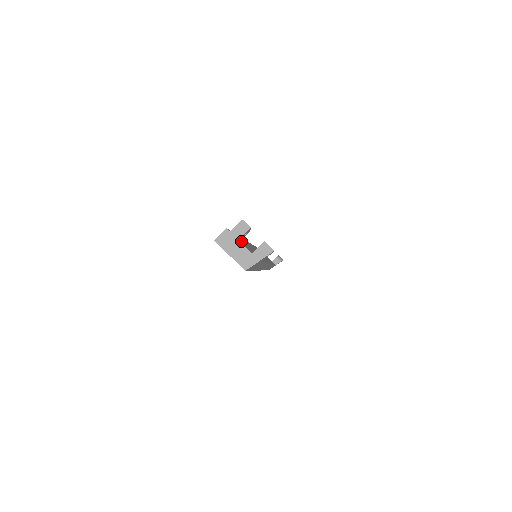
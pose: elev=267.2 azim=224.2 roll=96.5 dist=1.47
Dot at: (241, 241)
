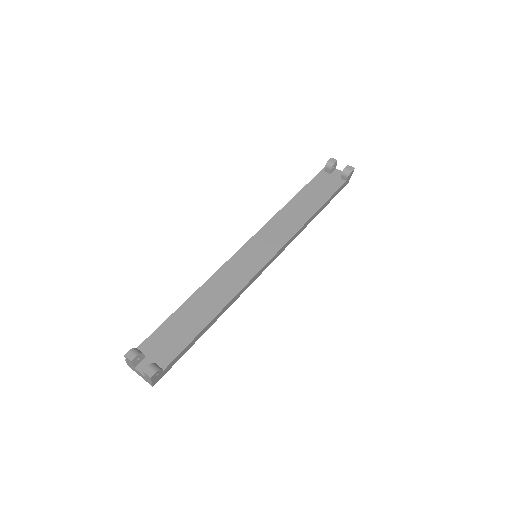
Dot at: (152, 350)
